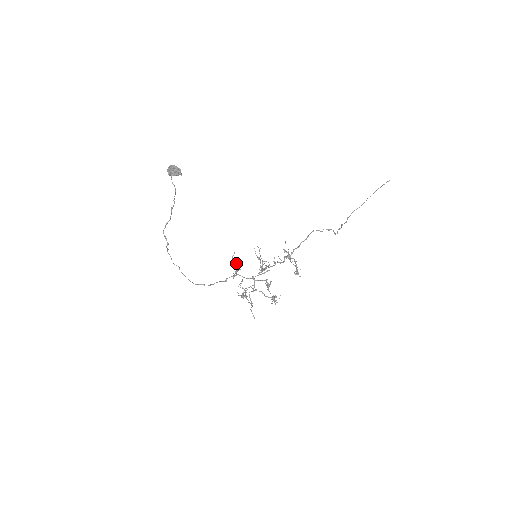
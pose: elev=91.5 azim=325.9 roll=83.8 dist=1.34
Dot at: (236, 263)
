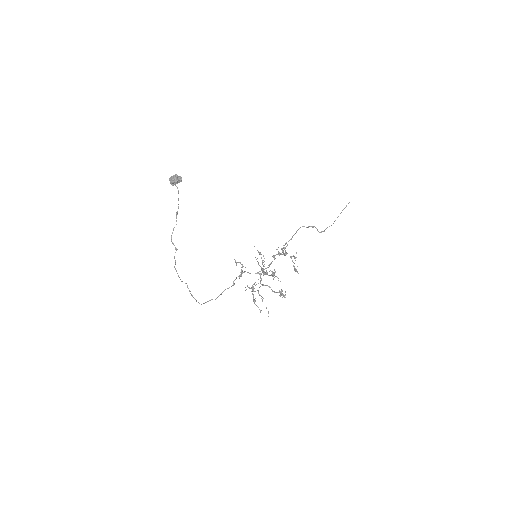
Dot at: (240, 262)
